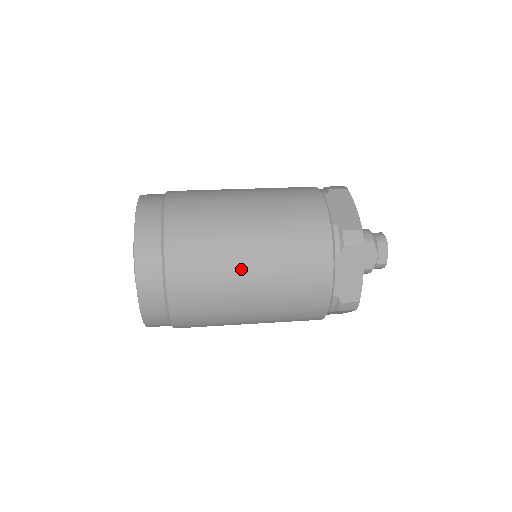
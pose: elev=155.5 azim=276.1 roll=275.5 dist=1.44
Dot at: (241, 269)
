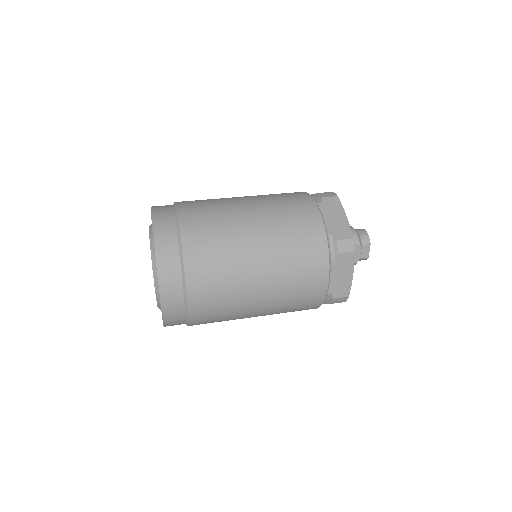
Dot at: (252, 280)
